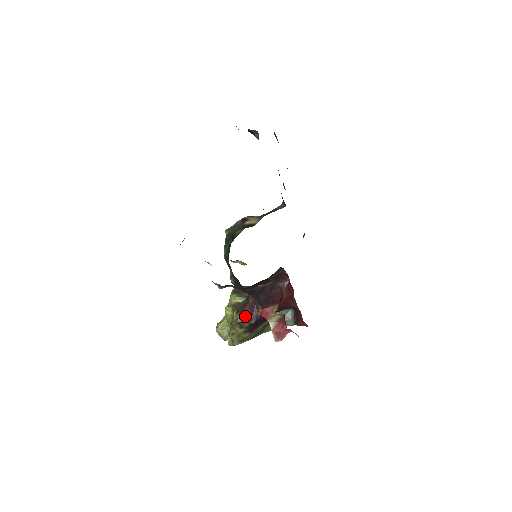
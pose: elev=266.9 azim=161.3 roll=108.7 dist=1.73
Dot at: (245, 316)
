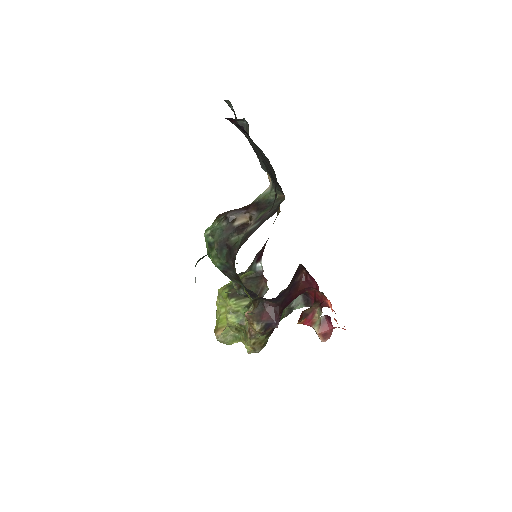
Dot at: (268, 324)
